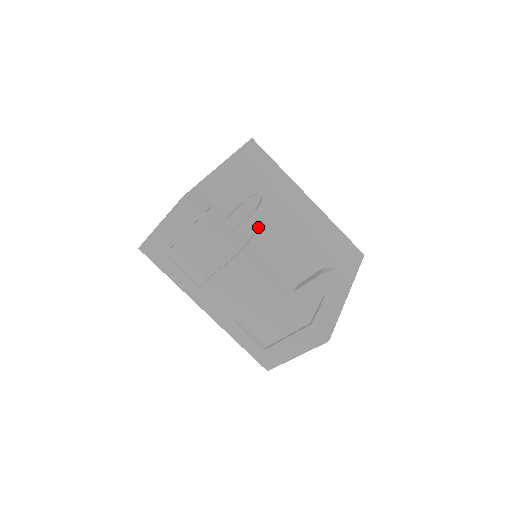
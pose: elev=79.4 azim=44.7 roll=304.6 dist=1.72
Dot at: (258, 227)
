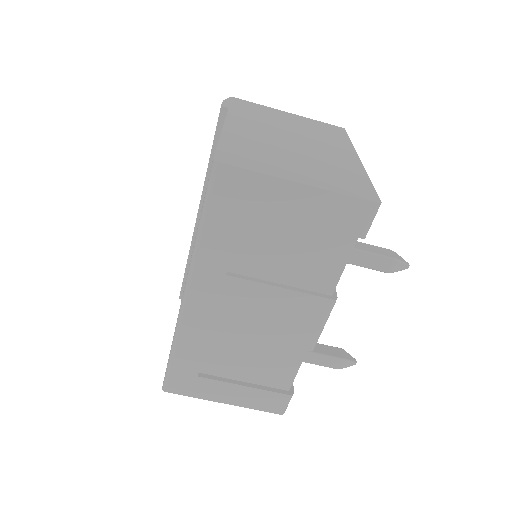
Dot at: occluded
